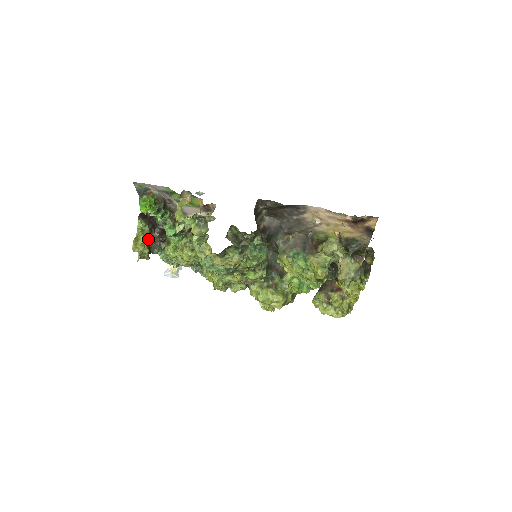
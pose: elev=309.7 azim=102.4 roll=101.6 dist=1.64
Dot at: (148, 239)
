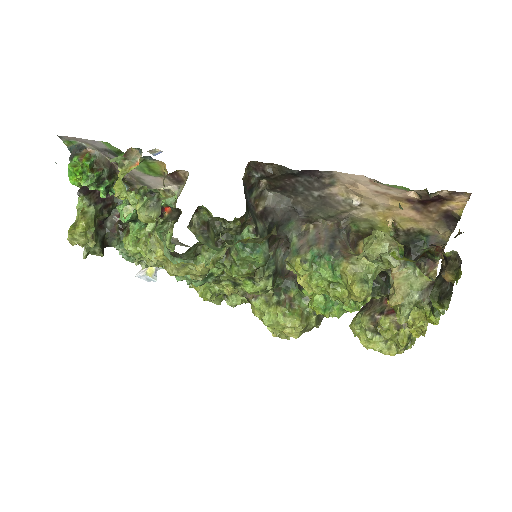
Dot at: (93, 226)
